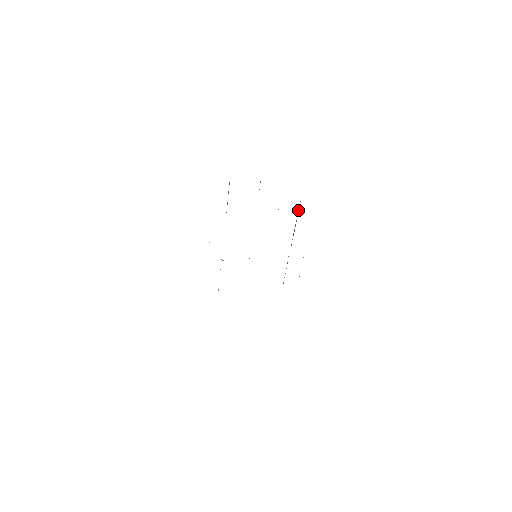
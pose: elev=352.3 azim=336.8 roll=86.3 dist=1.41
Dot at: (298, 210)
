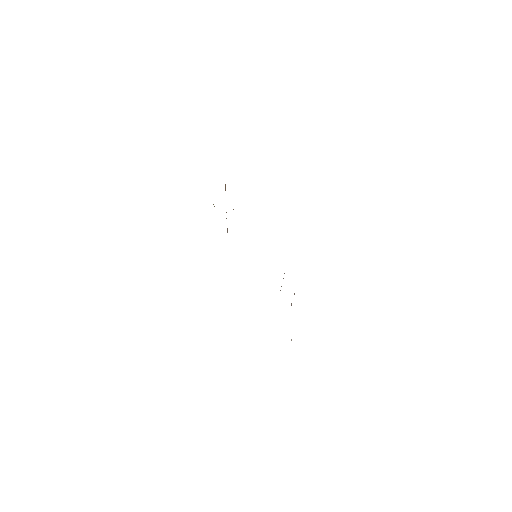
Dot at: occluded
